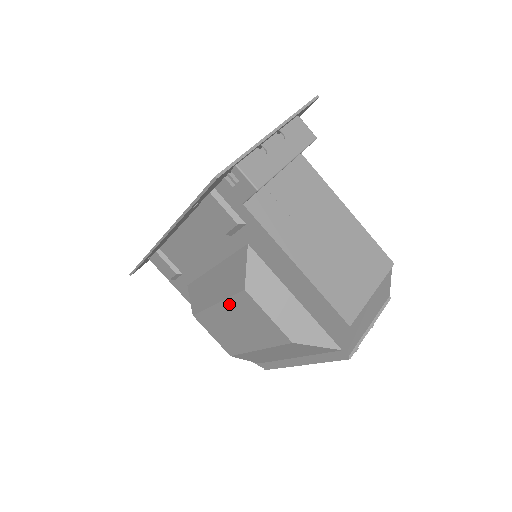
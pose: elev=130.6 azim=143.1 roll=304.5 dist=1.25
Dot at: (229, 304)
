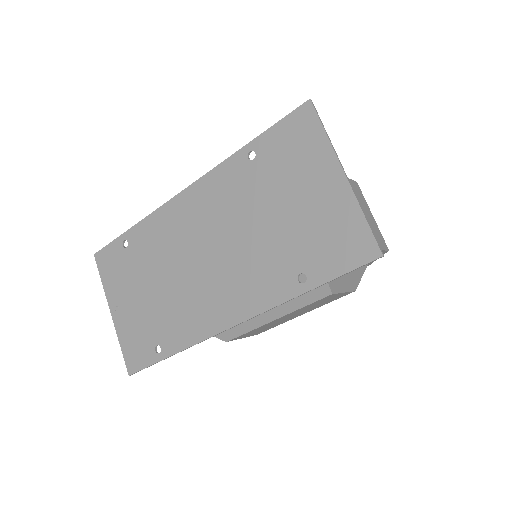
Dot at: occluded
